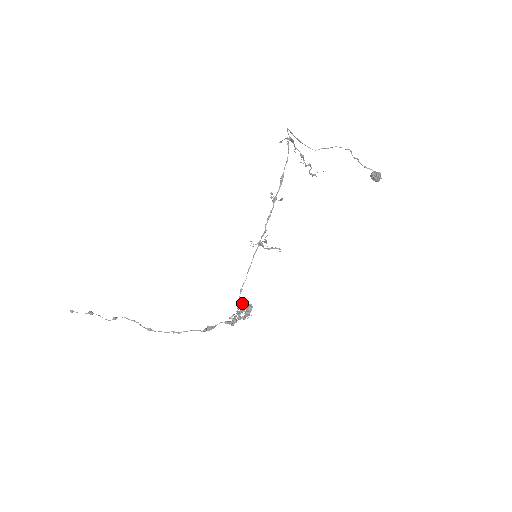
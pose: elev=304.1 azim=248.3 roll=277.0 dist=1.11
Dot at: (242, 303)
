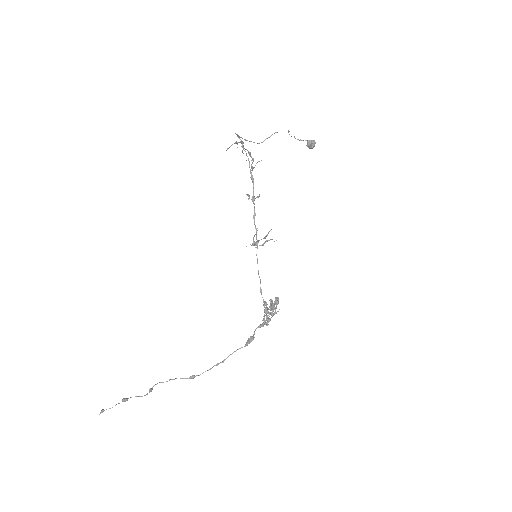
Dot at: (270, 300)
